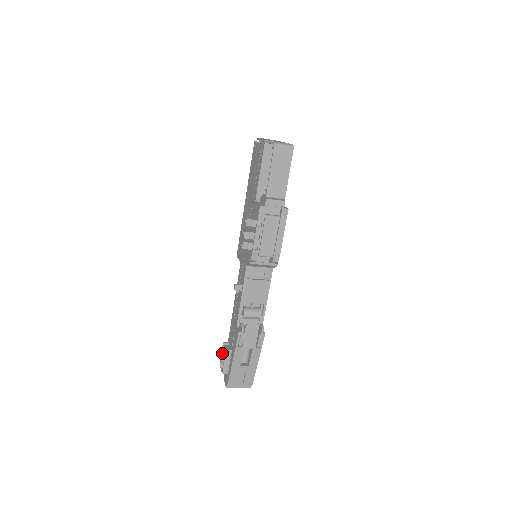
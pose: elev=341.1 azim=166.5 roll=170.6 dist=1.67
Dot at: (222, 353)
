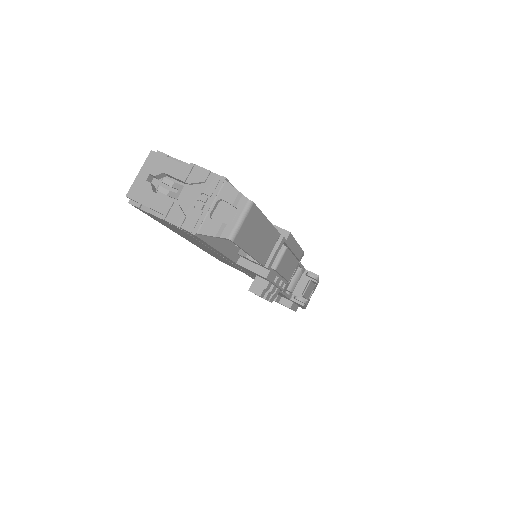
Dot at: occluded
